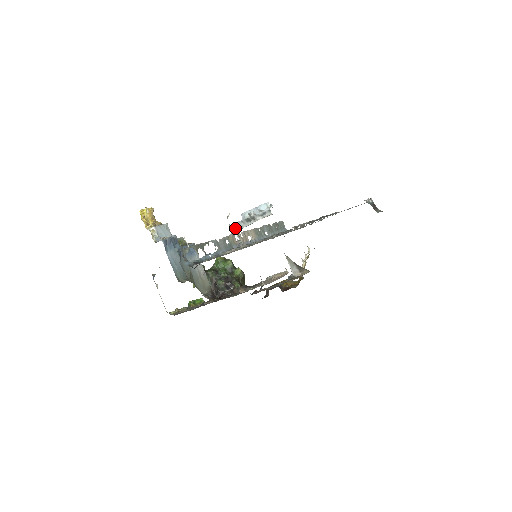
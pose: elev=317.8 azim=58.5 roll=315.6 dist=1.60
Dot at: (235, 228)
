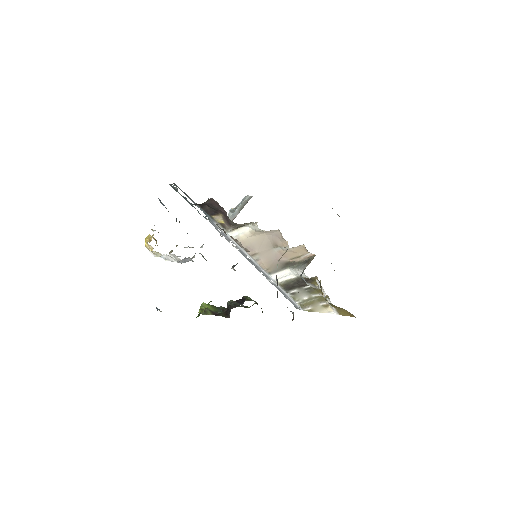
Dot at: occluded
